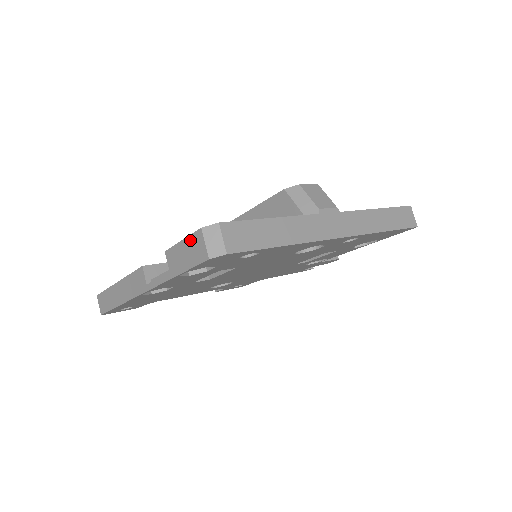
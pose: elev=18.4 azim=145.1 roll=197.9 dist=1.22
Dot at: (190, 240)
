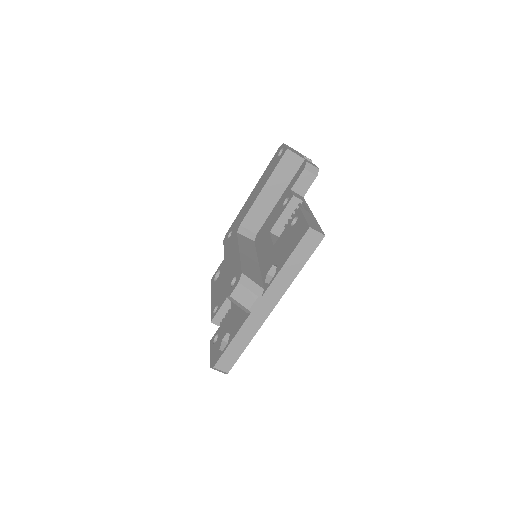
Dot at: occluded
